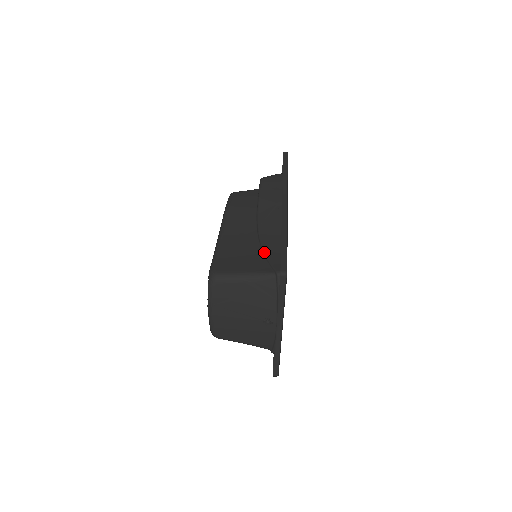
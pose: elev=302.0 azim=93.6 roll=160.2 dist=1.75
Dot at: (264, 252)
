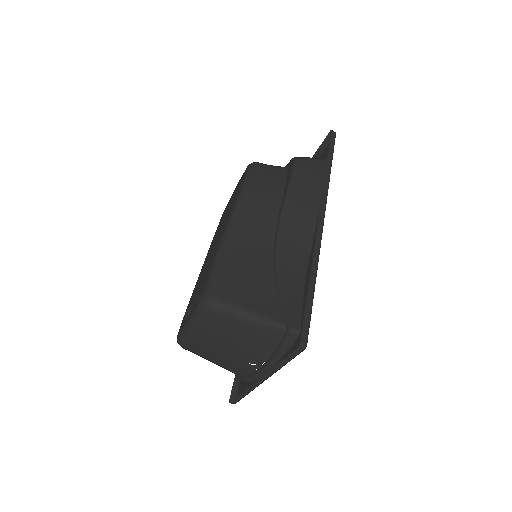
Dot at: (278, 284)
